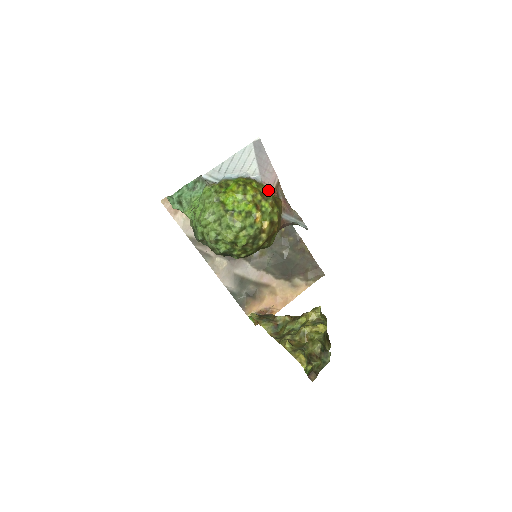
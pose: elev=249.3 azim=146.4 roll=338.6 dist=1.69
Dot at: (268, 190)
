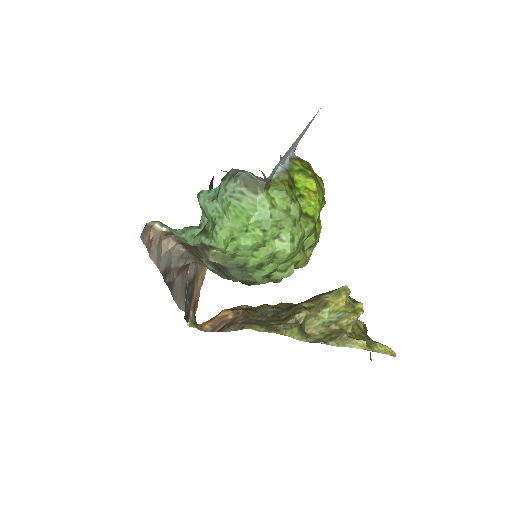
Dot at: occluded
